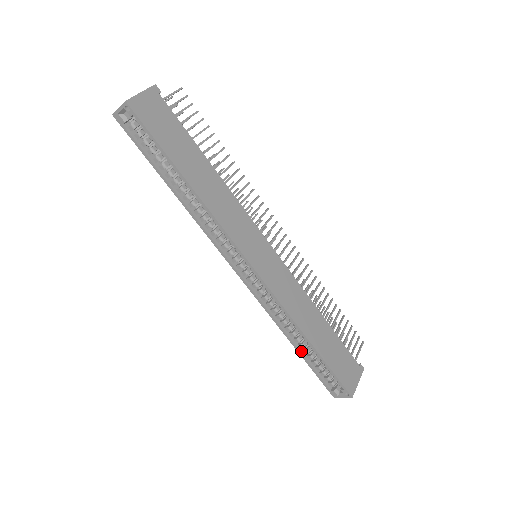
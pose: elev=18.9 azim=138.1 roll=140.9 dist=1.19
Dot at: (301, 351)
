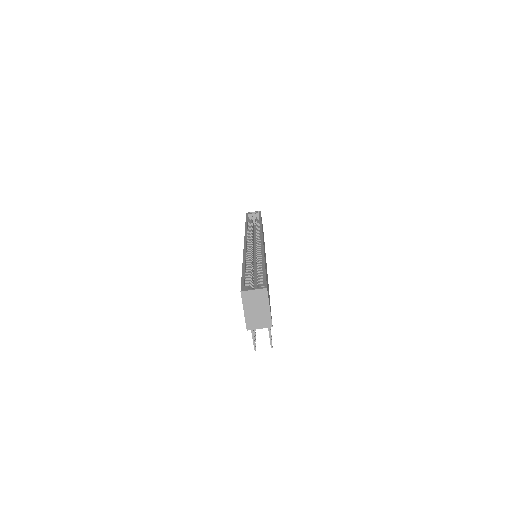
Dot at: (245, 268)
